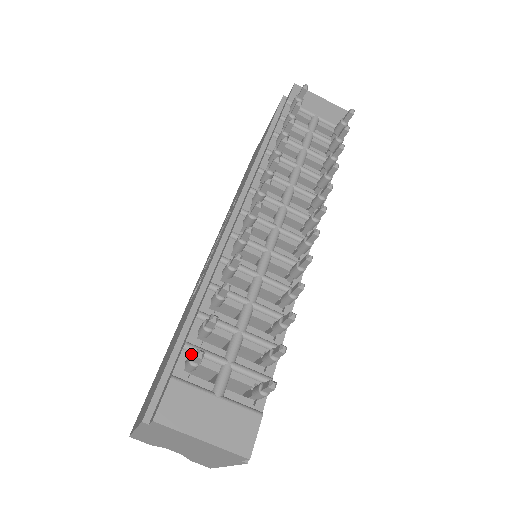
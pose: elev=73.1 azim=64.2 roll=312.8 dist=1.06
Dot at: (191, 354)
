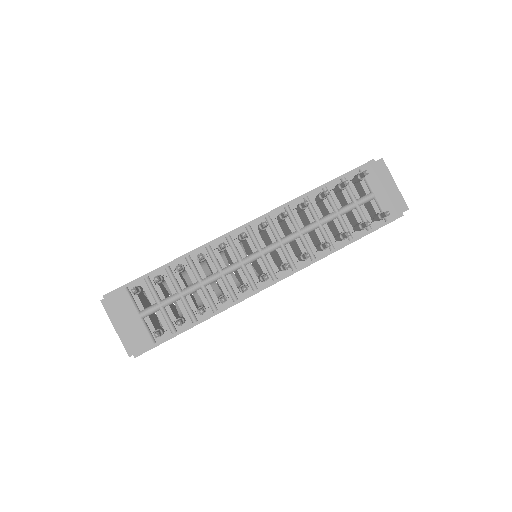
Dot at: (136, 286)
